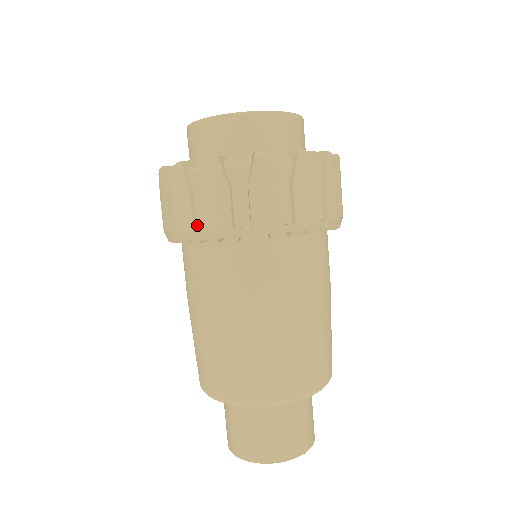
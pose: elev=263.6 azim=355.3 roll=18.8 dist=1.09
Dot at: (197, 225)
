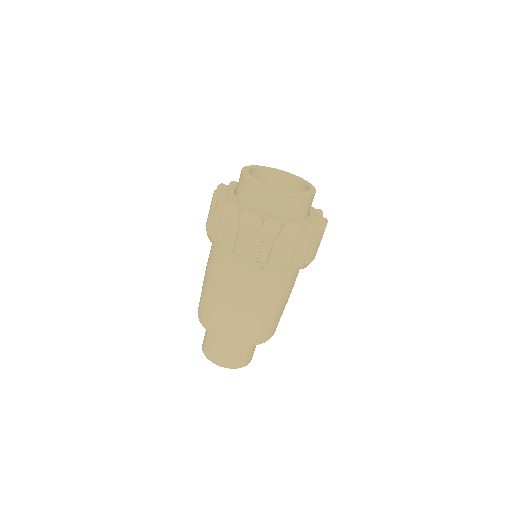
Dot at: (218, 238)
